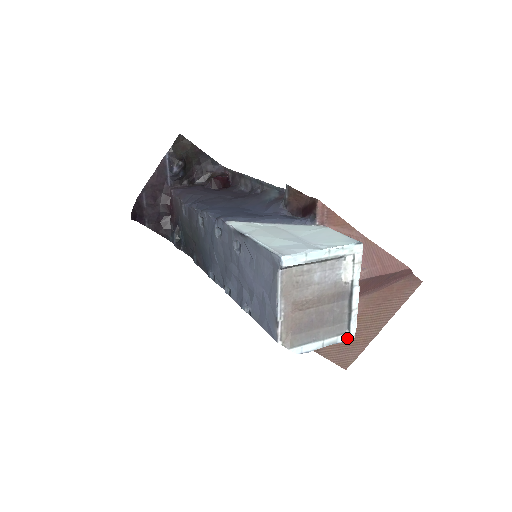
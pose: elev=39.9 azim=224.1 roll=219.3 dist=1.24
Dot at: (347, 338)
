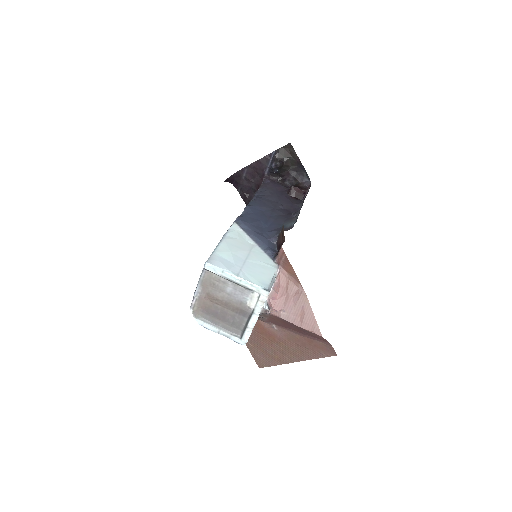
Dot at: (238, 341)
